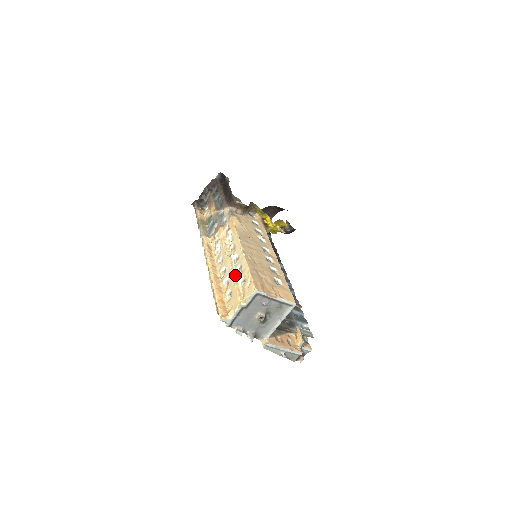
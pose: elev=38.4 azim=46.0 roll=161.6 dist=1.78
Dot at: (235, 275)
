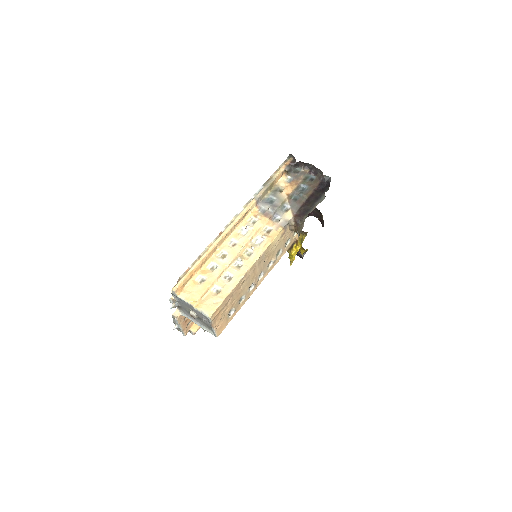
Dot at: (221, 276)
